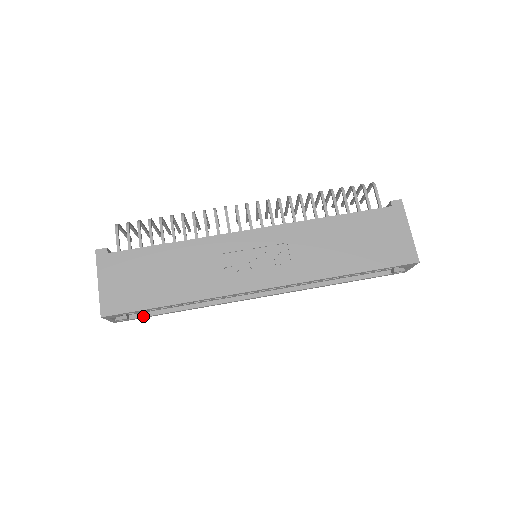
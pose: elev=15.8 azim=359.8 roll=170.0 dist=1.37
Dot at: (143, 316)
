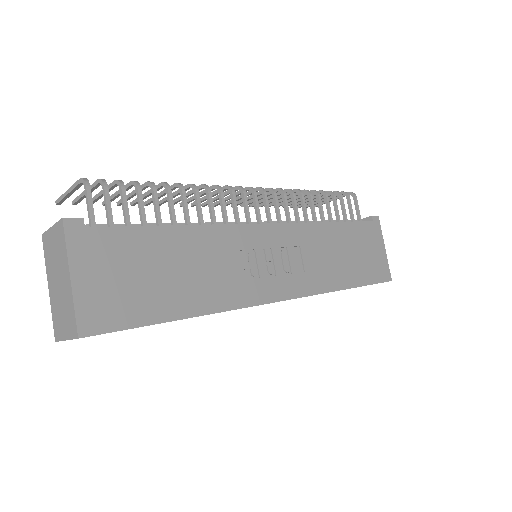
Dot at: occluded
